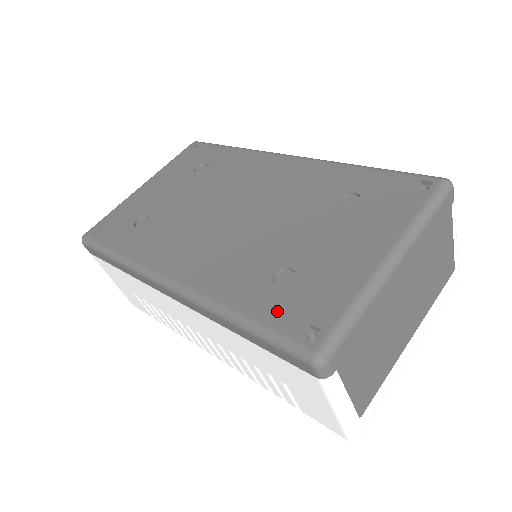
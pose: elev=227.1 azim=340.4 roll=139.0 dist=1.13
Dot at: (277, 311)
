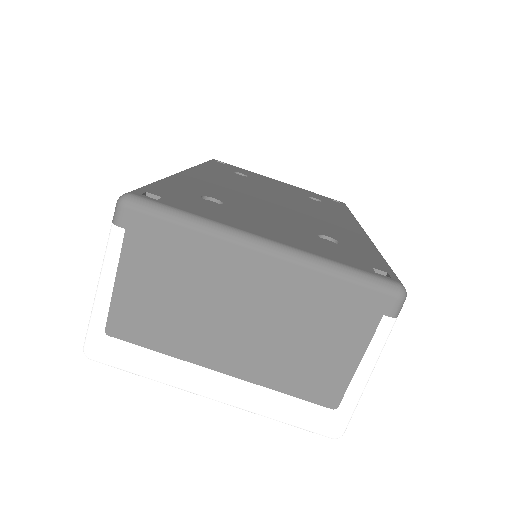
Dot at: (171, 190)
